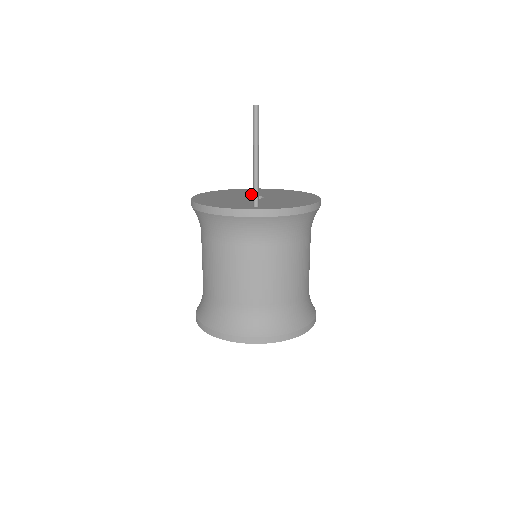
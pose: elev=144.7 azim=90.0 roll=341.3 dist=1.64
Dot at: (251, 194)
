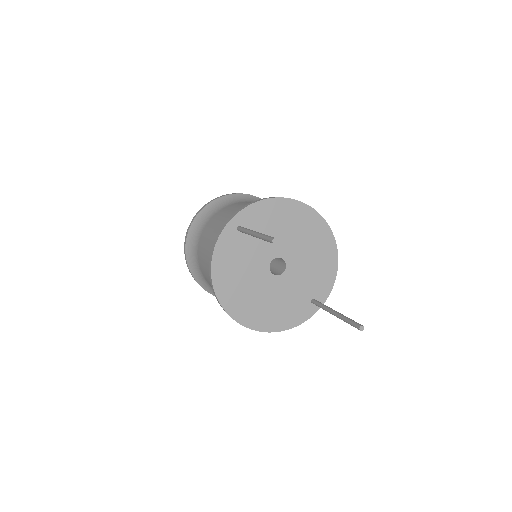
Dot at: (260, 257)
